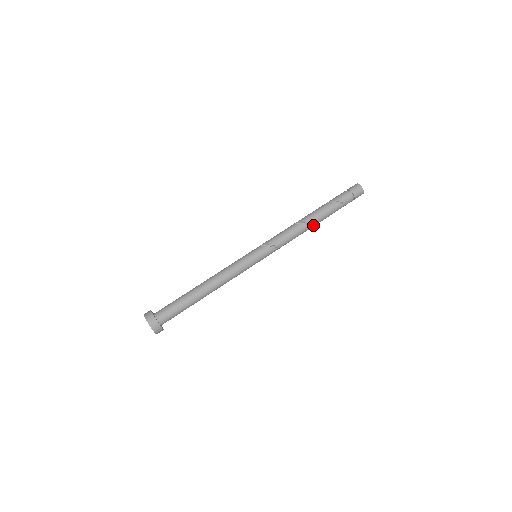
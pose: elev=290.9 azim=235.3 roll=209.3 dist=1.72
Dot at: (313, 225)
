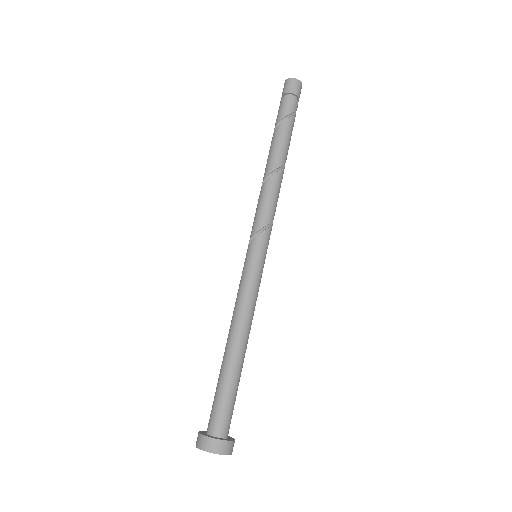
Dot at: (283, 166)
